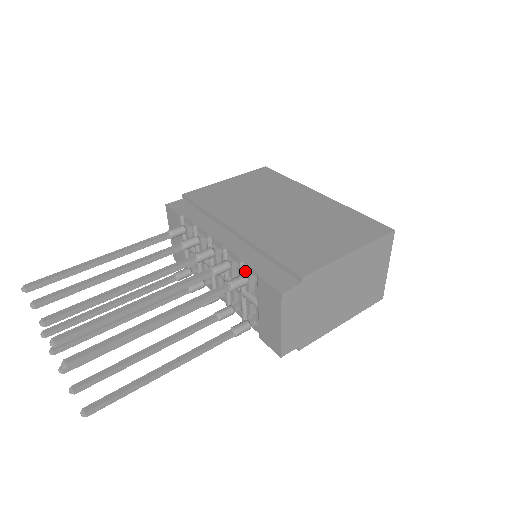
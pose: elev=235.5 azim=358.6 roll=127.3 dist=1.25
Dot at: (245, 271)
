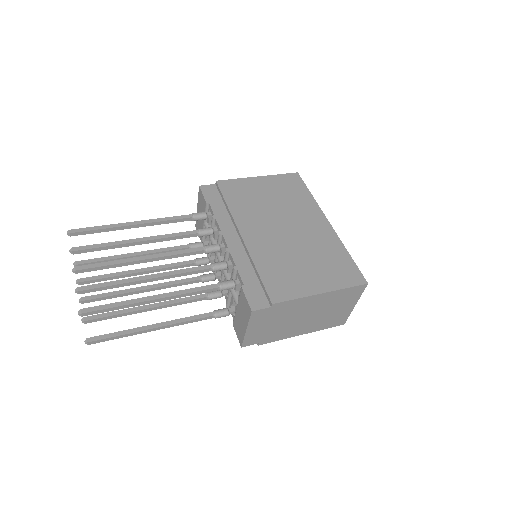
Dot at: (236, 276)
